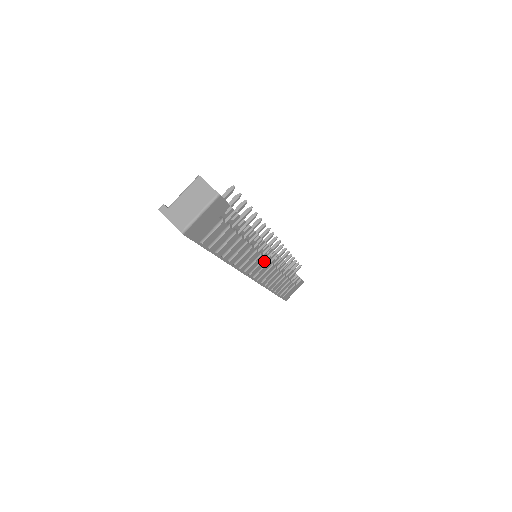
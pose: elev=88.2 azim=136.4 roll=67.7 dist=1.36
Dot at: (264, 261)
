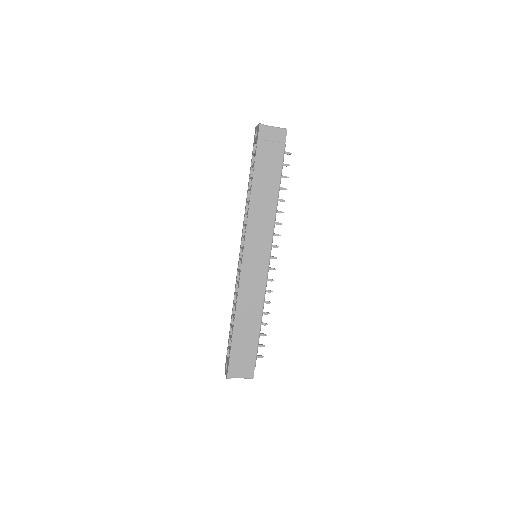
Dot at: occluded
